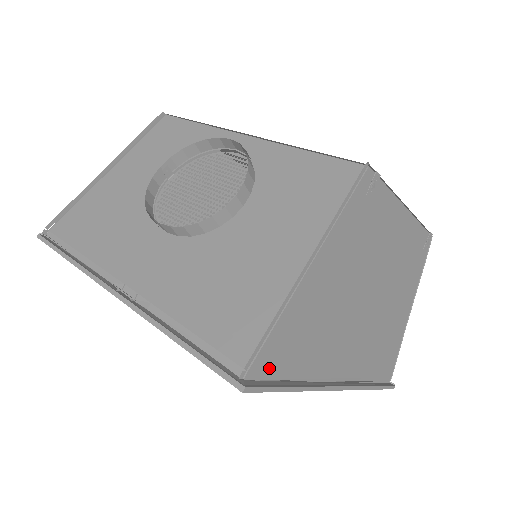
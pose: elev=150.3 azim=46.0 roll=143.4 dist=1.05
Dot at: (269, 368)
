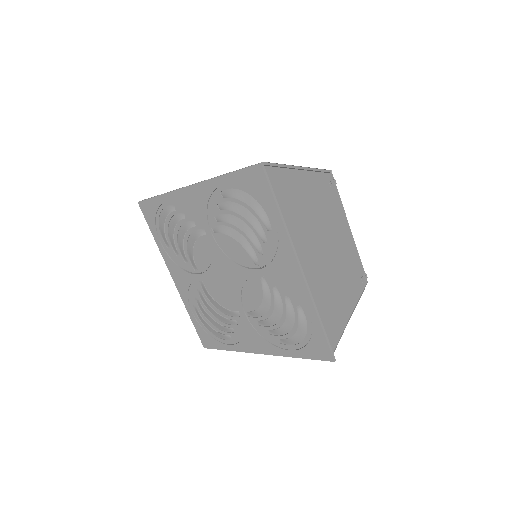
Dot at: (271, 182)
